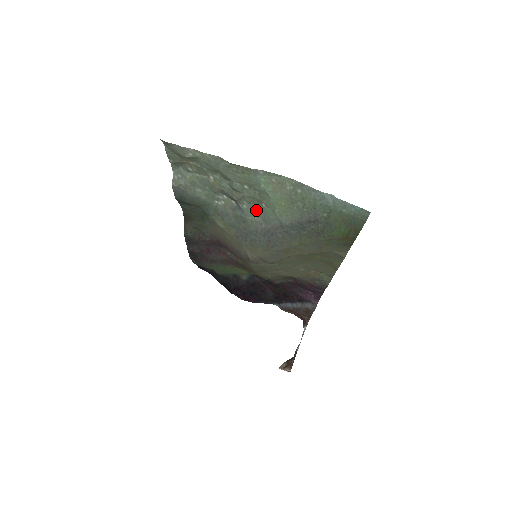
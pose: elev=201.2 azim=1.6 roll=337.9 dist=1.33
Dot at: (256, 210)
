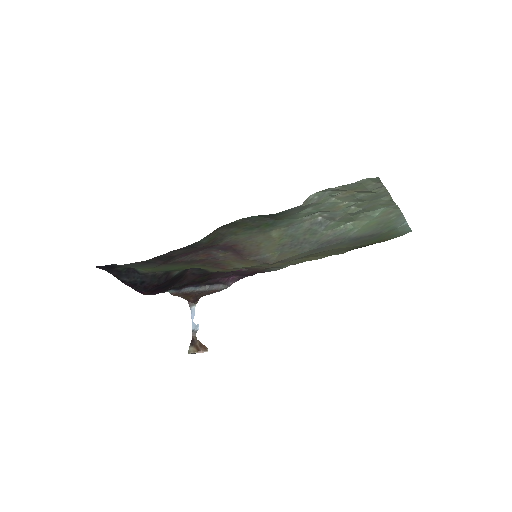
Dot at: (337, 226)
